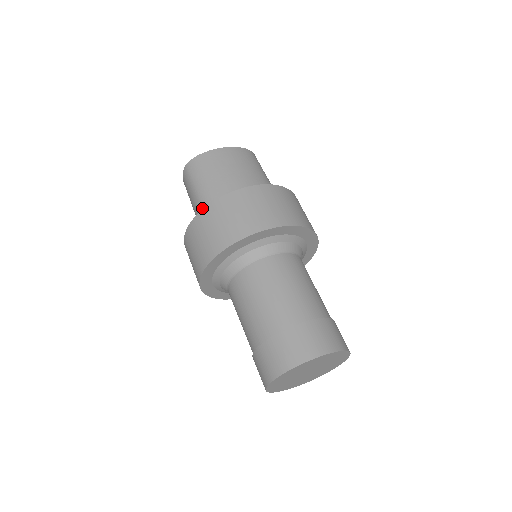
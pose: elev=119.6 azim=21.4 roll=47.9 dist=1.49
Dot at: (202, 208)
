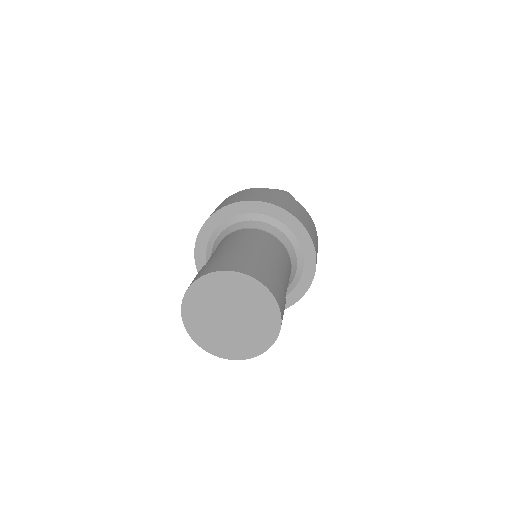
Dot at: occluded
